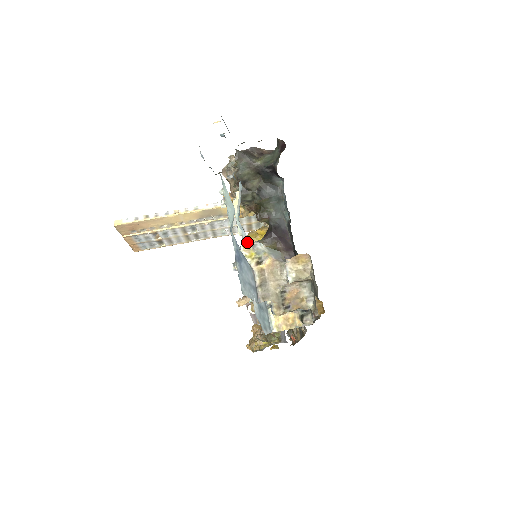
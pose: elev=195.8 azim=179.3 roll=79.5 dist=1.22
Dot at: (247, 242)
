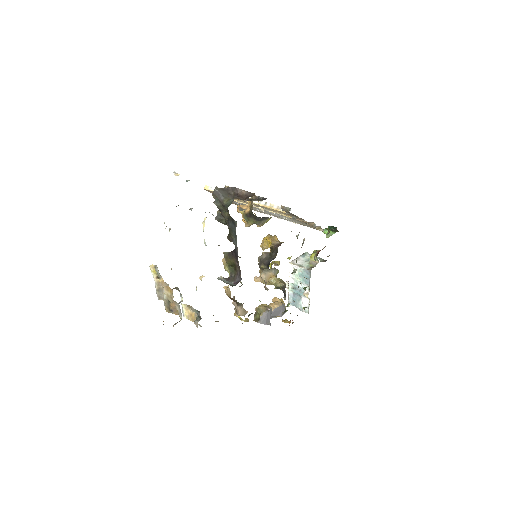
Dot at: occluded
